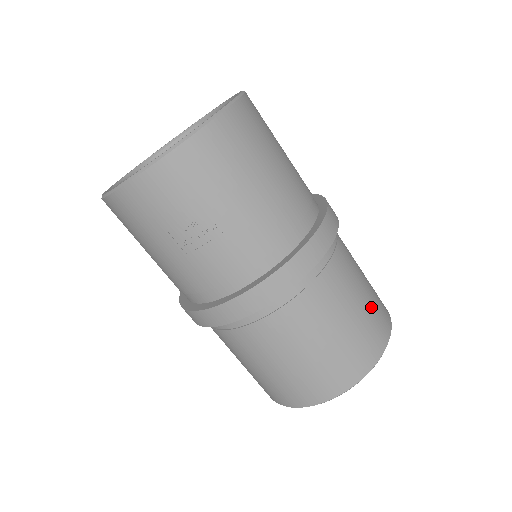
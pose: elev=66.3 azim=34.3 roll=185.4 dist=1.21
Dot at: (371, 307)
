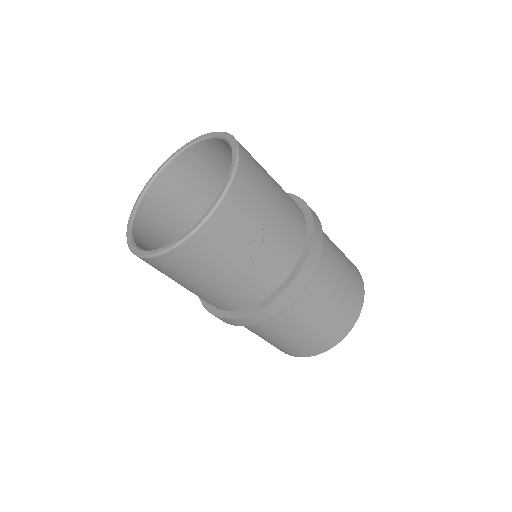
Dot at: (345, 256)
